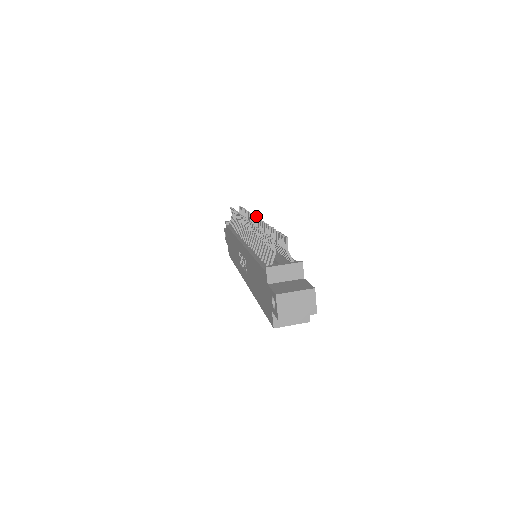
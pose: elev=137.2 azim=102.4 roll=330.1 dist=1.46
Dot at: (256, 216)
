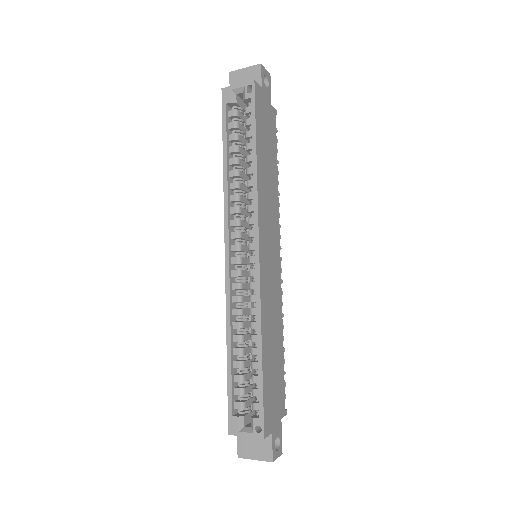
Dot at: occluded
